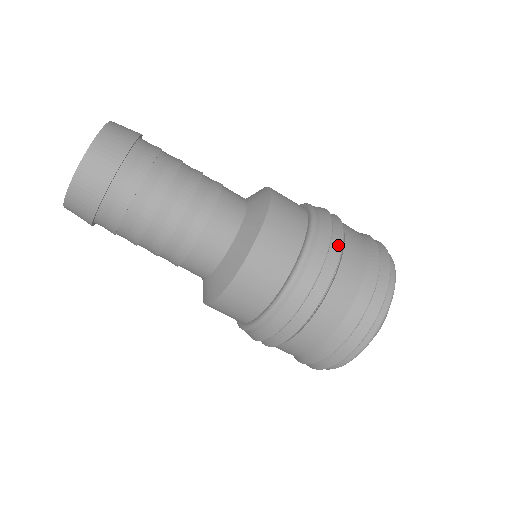
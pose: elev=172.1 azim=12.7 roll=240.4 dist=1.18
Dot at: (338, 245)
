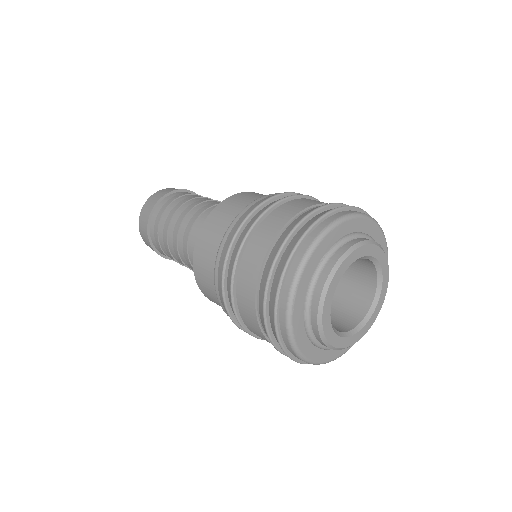
Dot at: (231, 268)
